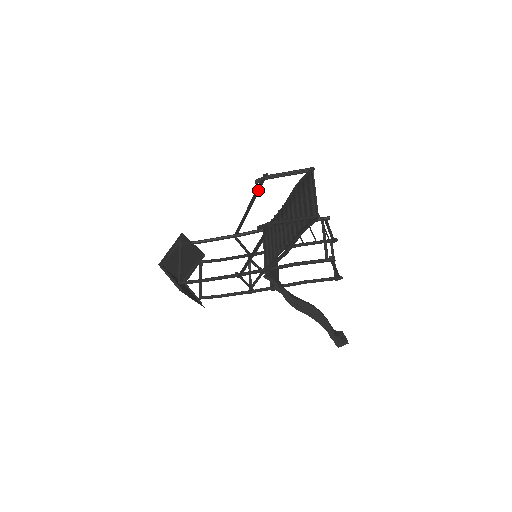
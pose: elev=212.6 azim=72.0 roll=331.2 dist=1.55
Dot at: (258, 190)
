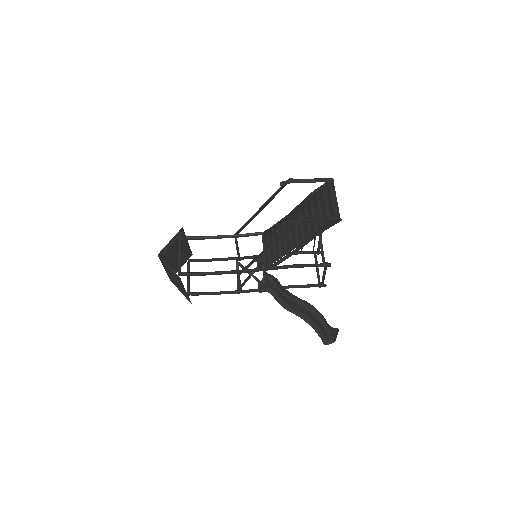
Dot at: (277, 193)
